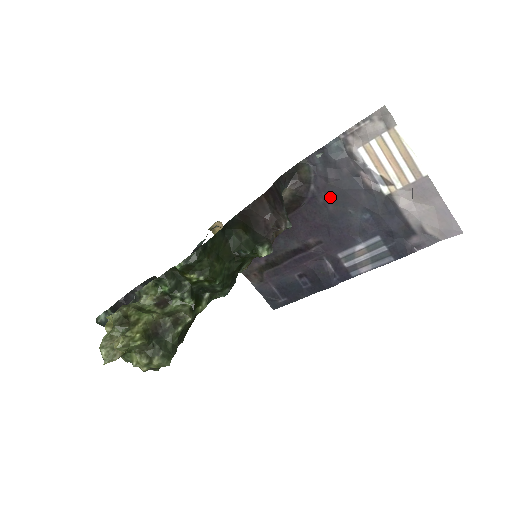
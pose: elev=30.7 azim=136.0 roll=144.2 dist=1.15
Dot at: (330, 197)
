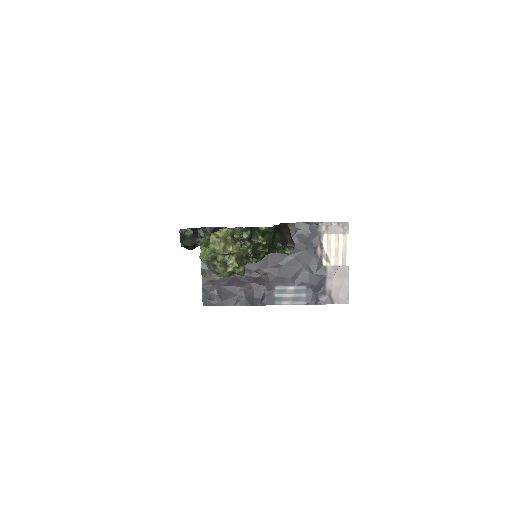
Dot at: (294, 251)
